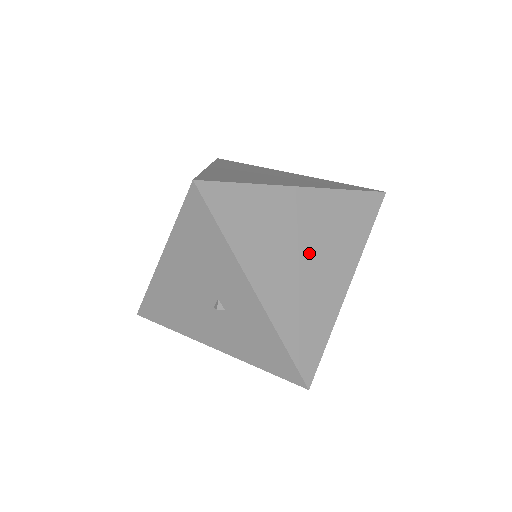
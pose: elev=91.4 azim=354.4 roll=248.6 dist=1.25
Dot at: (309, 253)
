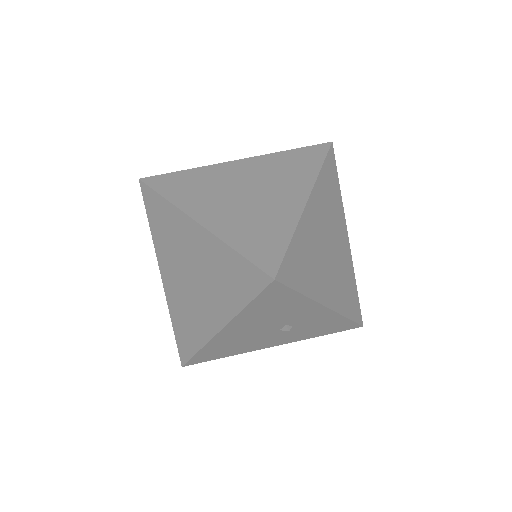
Dot at: (330, 244)
